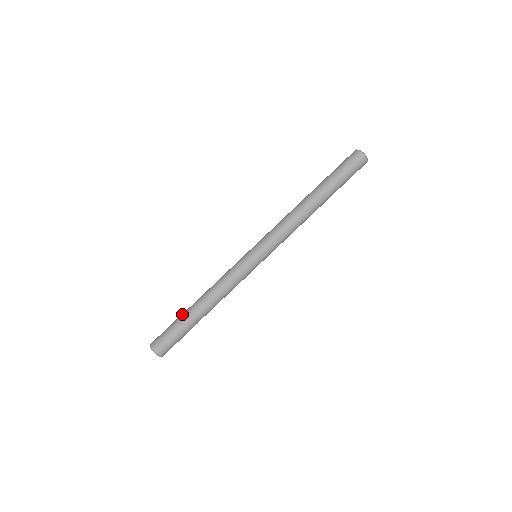
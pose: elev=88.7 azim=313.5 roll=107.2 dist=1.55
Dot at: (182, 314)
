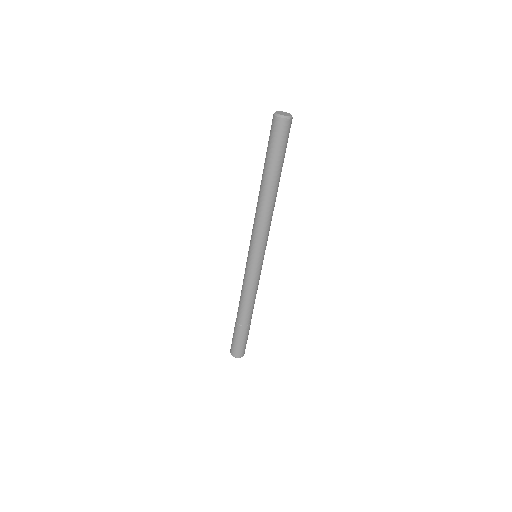
Dot at: (236, 326)
